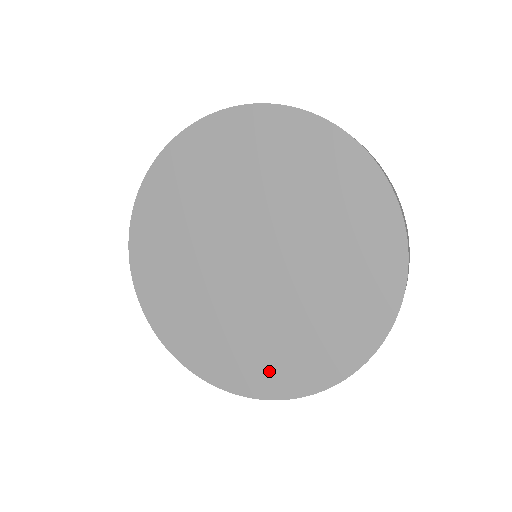
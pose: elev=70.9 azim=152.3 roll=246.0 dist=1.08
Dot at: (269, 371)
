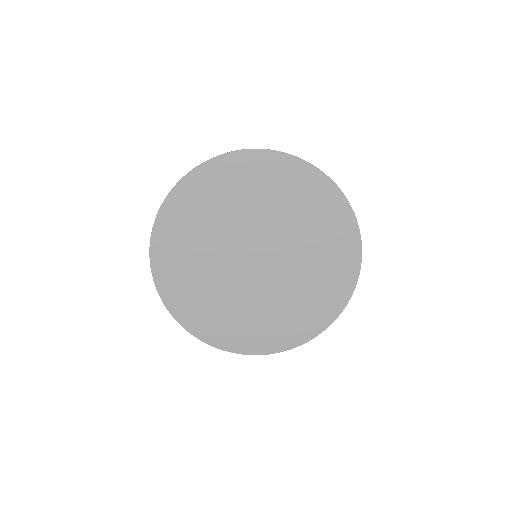
Dot at: (199, 314)
